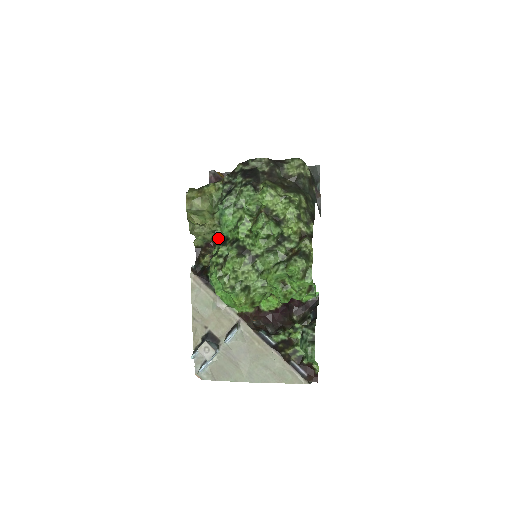
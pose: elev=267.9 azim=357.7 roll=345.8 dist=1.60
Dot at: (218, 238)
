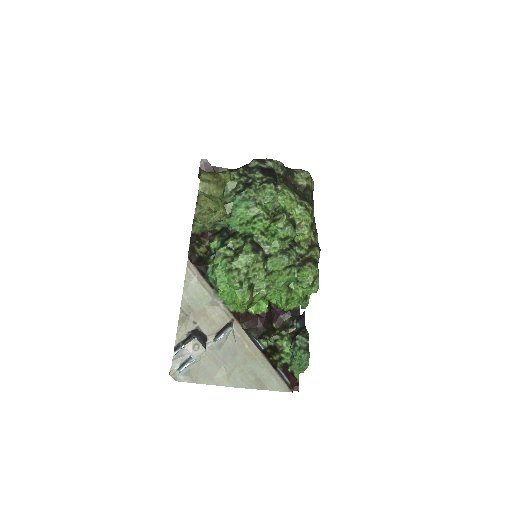
Dot at: (213, 230)
